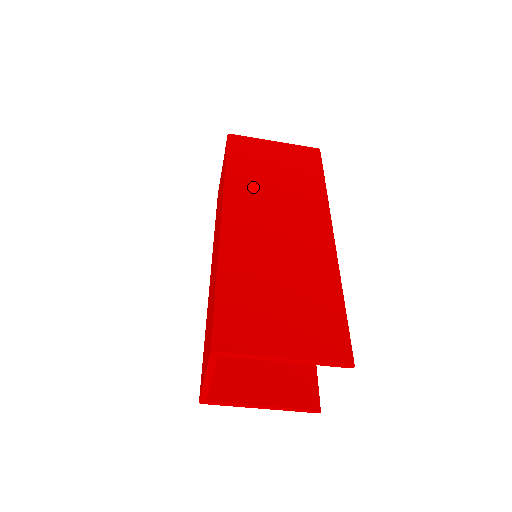
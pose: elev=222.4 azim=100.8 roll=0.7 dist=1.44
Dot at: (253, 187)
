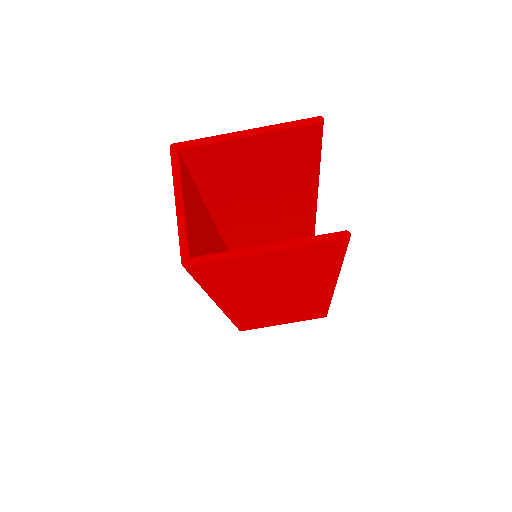
Dot at: occluded
